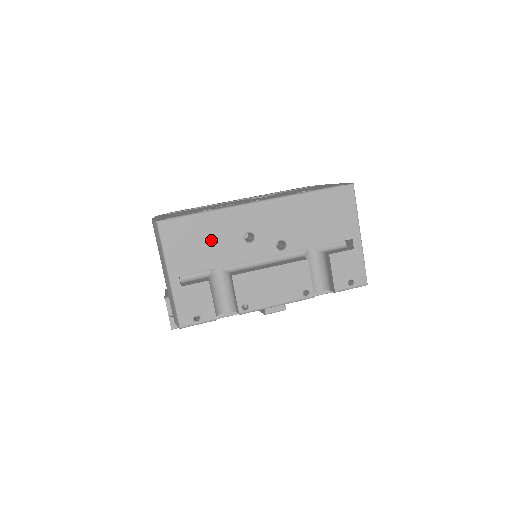
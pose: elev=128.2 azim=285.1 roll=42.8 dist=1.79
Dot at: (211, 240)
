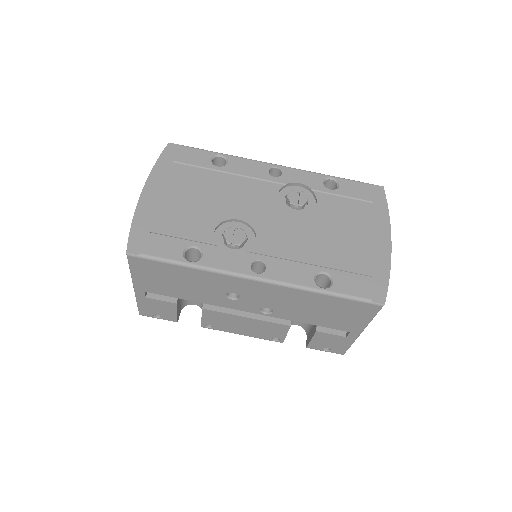
Dot at: (187, 284)
